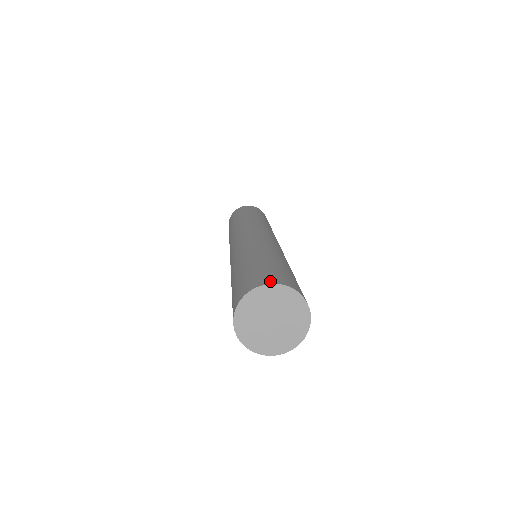
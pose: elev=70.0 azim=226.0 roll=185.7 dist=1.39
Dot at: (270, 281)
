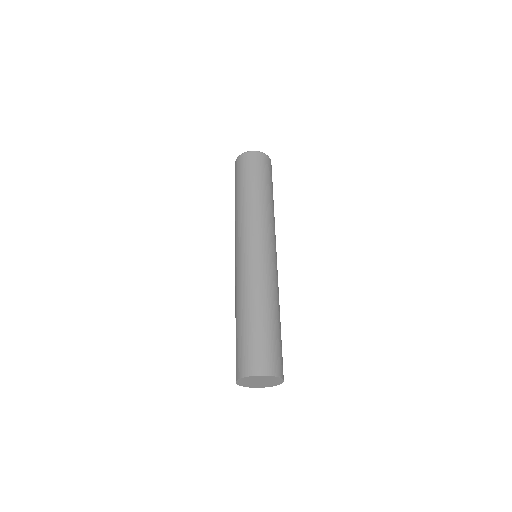
Dot at: (260, 371)
